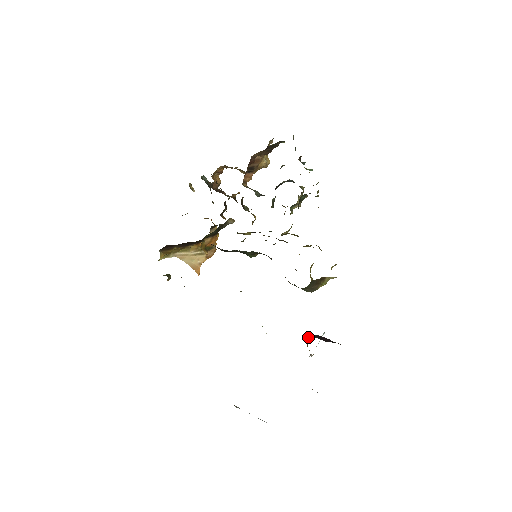
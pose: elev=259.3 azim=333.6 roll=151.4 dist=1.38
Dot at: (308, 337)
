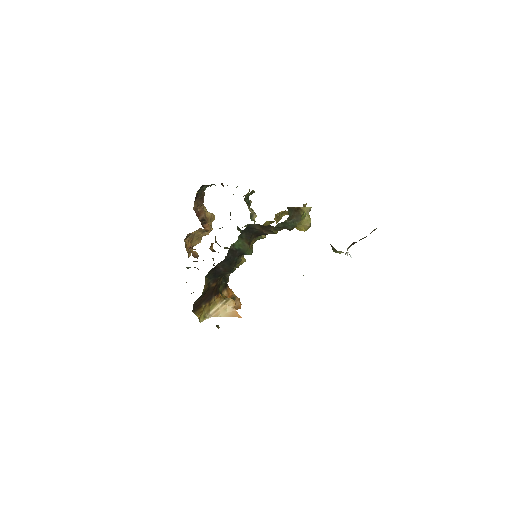
Dot at: occluded
